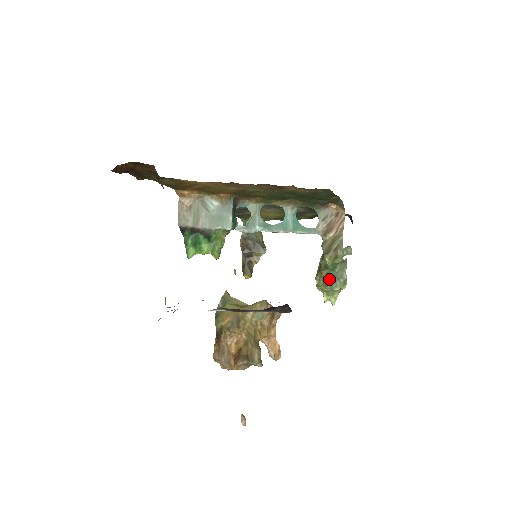
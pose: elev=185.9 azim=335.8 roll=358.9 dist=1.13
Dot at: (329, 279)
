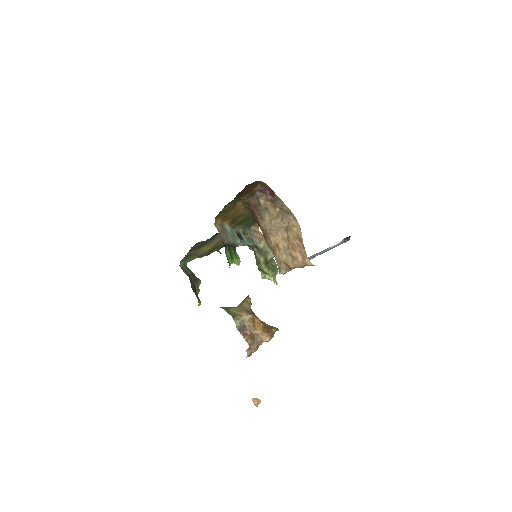
Dot at: (273, 268)
